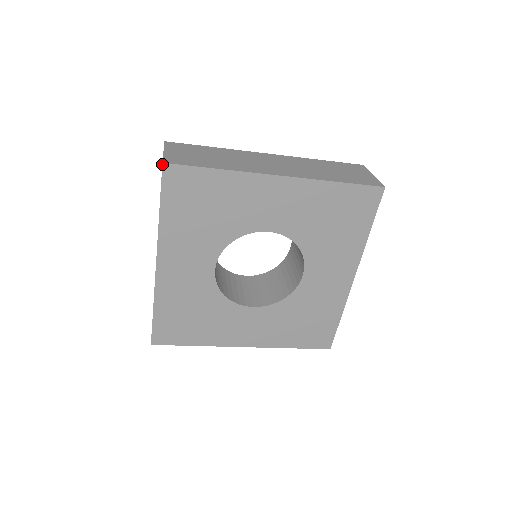
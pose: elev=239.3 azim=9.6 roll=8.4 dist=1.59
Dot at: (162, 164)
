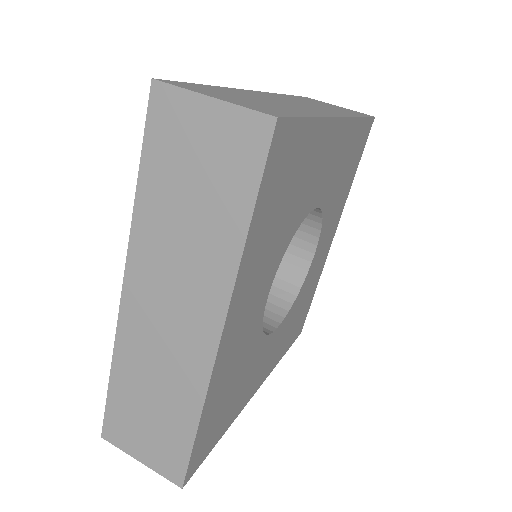
Dot at: (276, 121)
